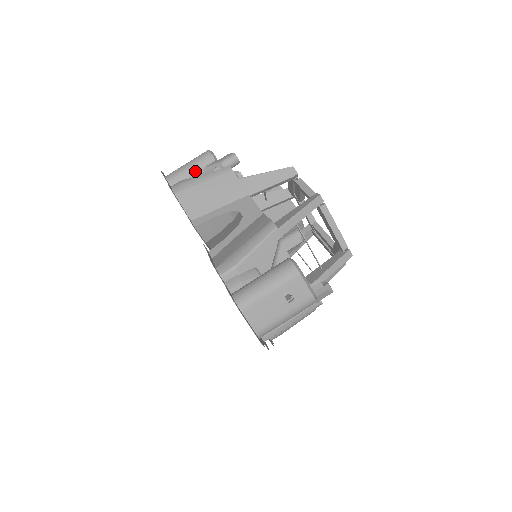
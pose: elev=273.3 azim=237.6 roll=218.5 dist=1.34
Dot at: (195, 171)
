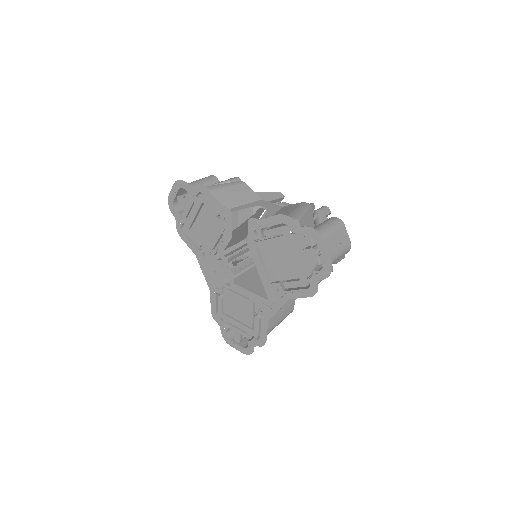
Dot at: (206, 185)
